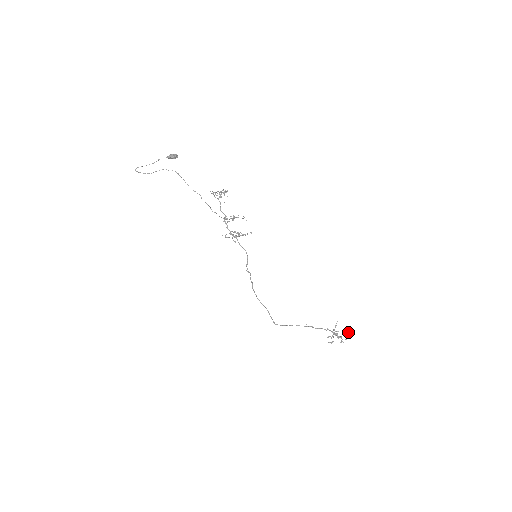
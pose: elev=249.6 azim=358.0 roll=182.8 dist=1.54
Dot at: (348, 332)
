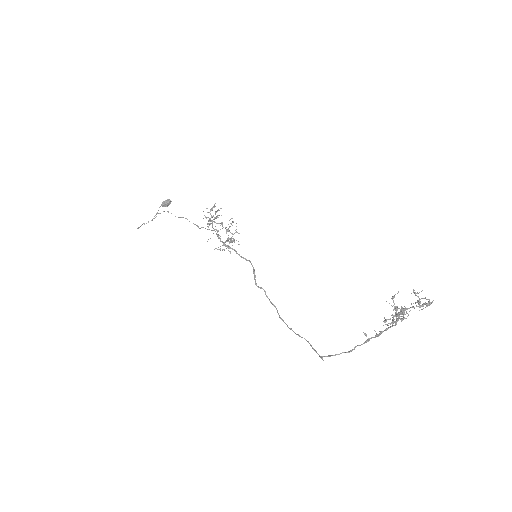
Dot at: occluded
